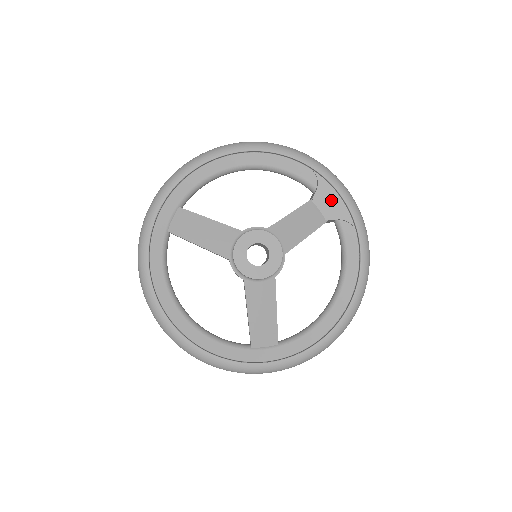
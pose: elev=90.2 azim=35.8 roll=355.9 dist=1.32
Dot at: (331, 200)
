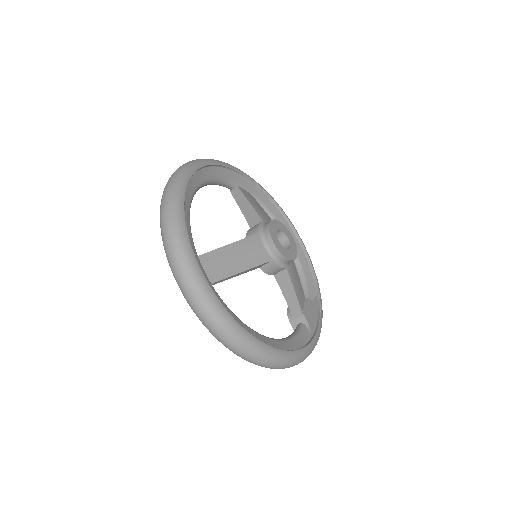
Dot at: (313, 313)
